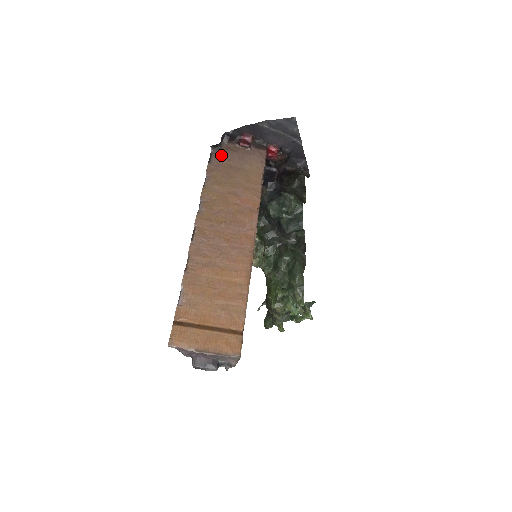
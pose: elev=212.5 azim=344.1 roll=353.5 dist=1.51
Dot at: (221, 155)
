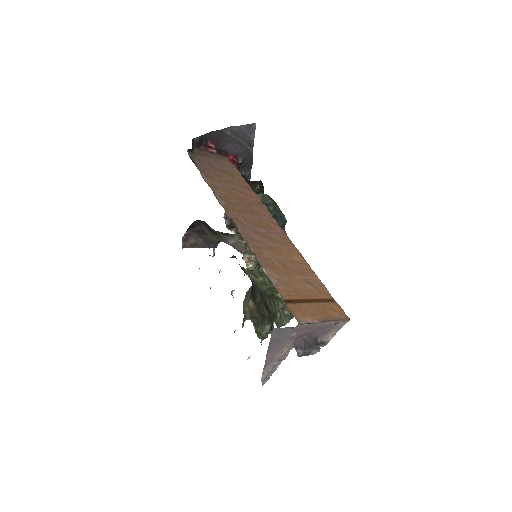
Dot at: (199, 159)
